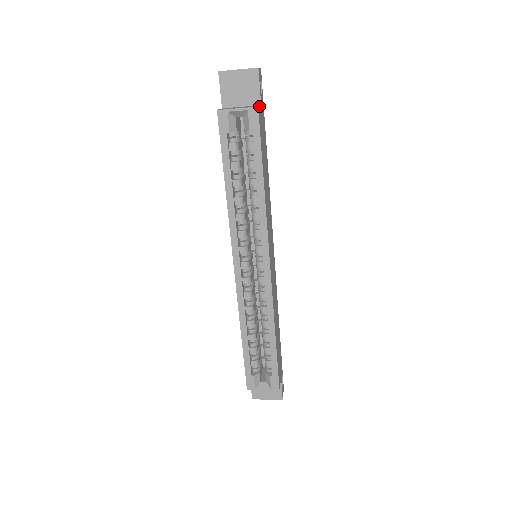
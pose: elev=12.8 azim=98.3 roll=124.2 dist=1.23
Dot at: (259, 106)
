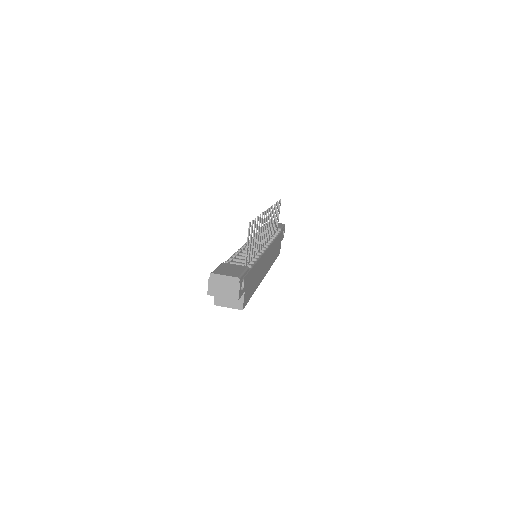
Dot at: (243, 303)
